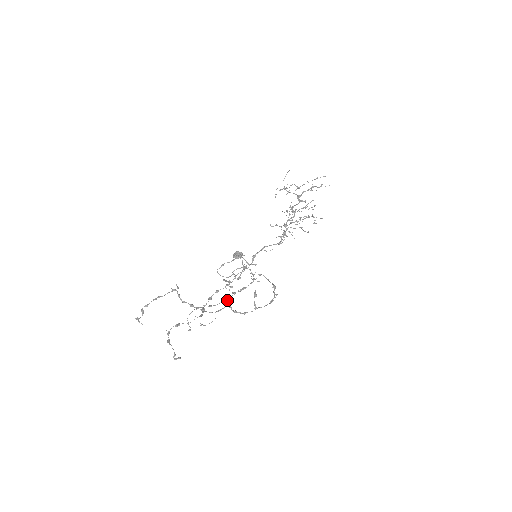
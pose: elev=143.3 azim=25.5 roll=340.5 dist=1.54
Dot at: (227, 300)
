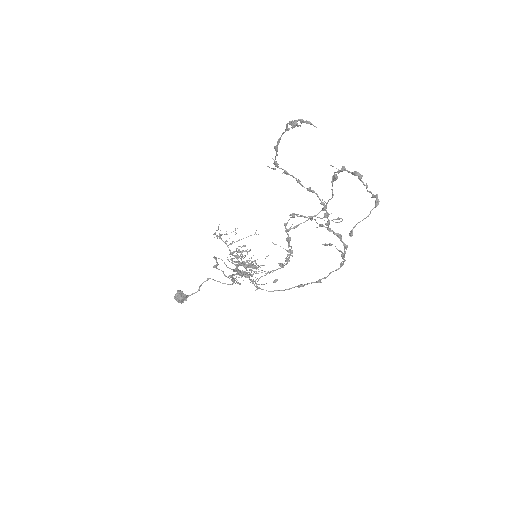
Dot at: occluded
